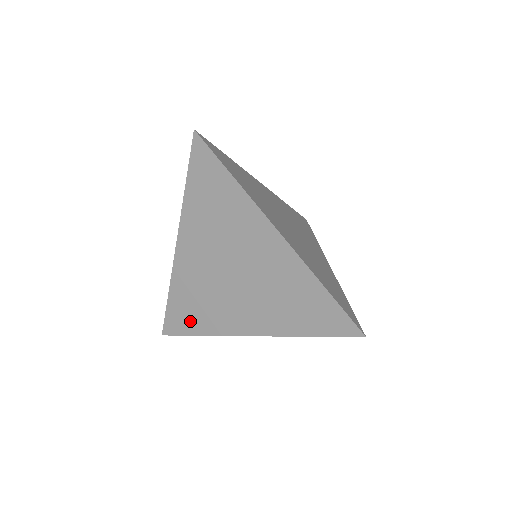
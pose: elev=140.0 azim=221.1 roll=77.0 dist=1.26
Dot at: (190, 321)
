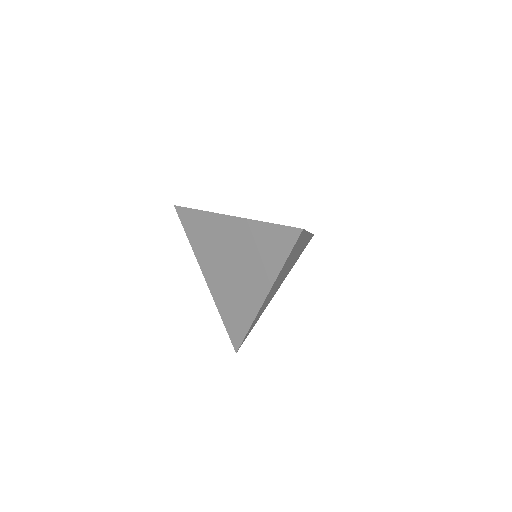
Dot at: (239, 324)
